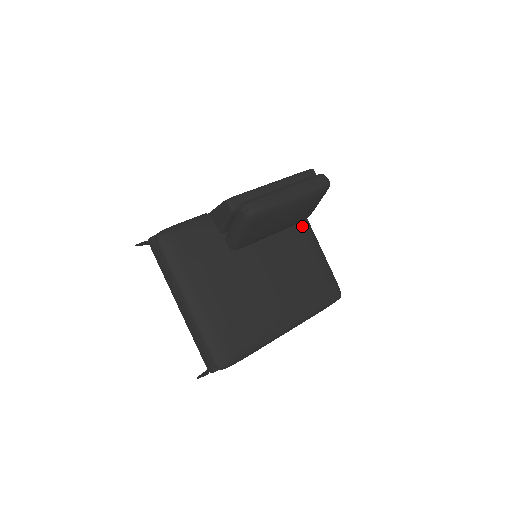
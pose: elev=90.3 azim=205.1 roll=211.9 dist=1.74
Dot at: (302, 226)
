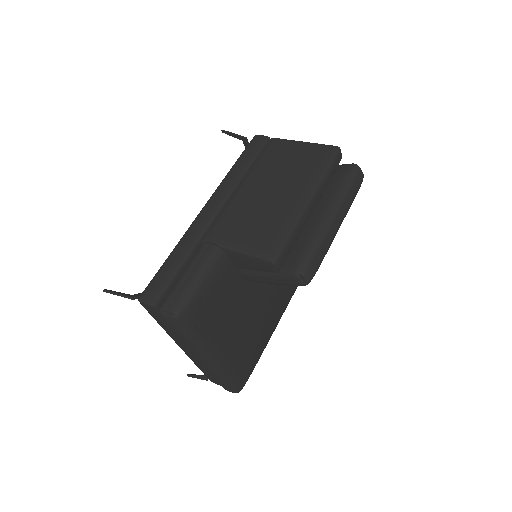
Dot at: occluded
